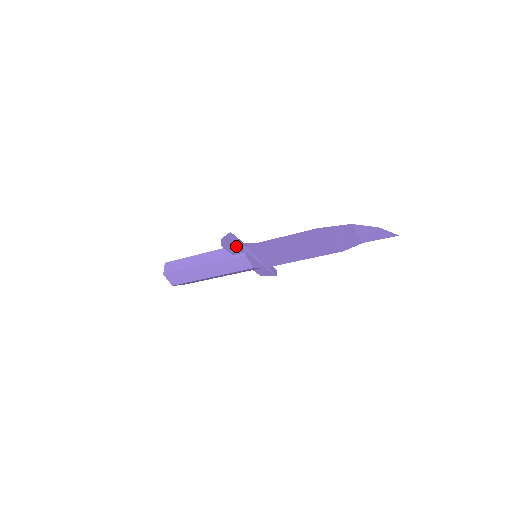
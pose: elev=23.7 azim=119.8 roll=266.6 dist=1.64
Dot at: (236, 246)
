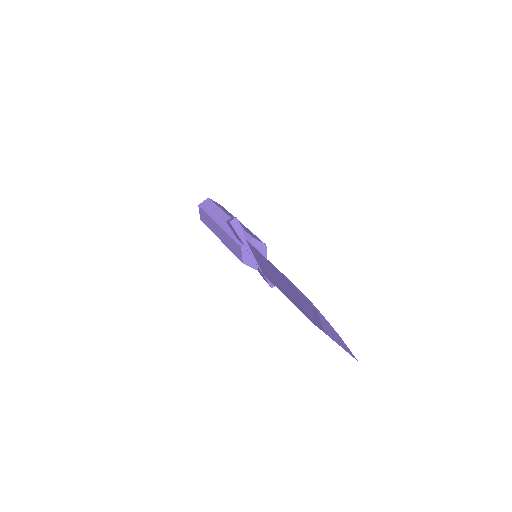
Dot at: (236, 233)
